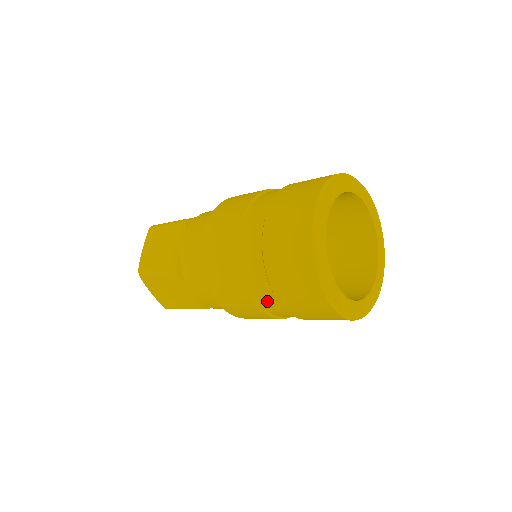
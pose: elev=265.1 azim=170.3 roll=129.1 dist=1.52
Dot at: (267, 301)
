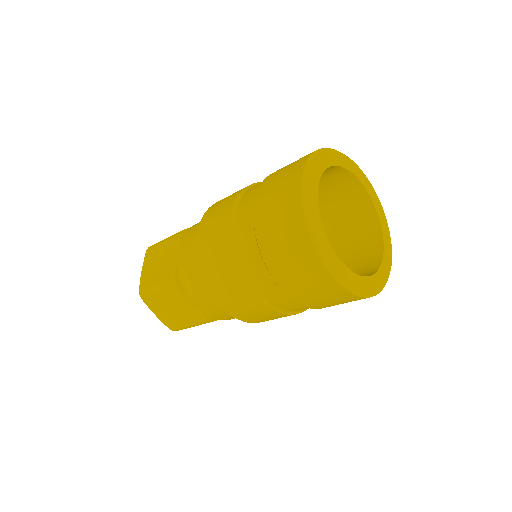
Dot at: (269, 292)
